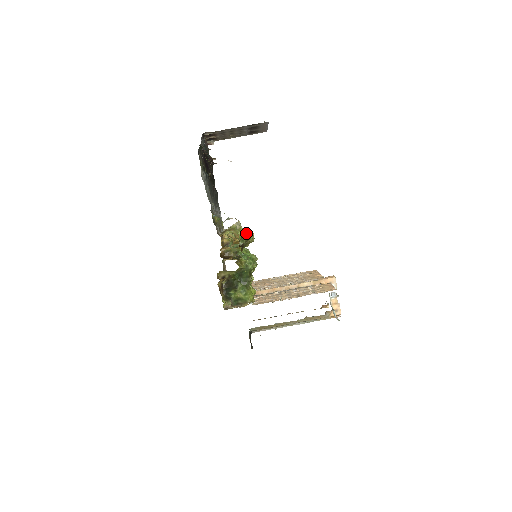
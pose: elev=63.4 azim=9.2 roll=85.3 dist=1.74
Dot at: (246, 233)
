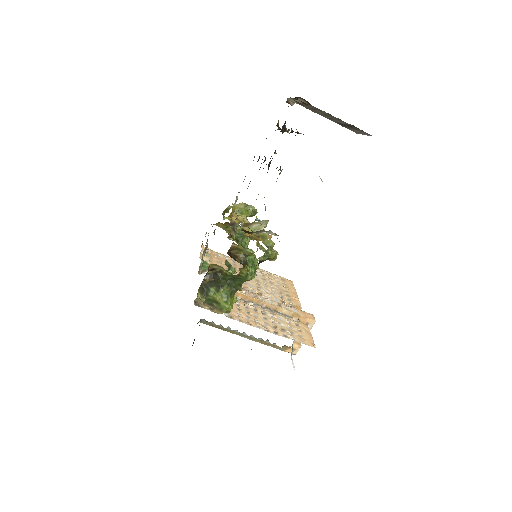
Dot at: (273, 249)
